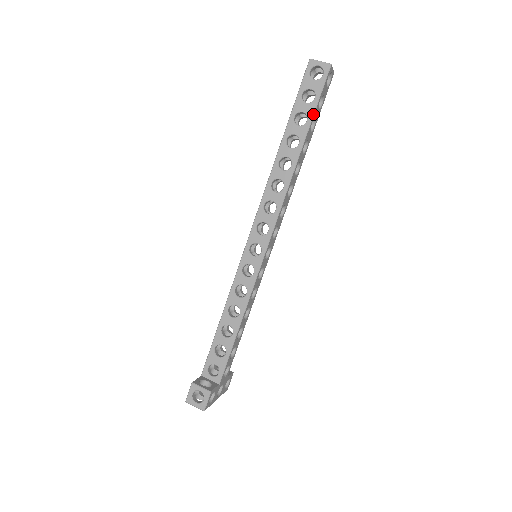
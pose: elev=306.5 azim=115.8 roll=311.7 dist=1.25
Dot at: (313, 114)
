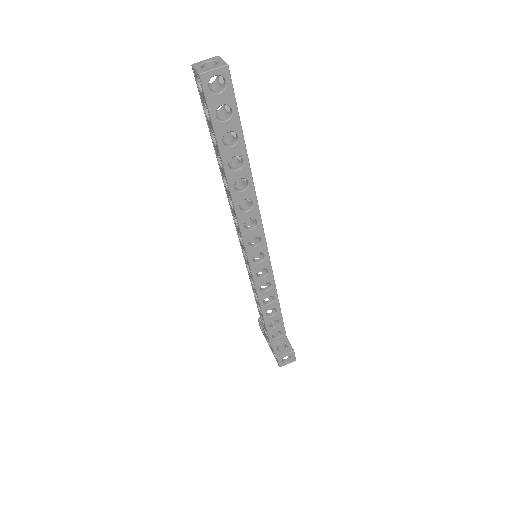
Dot at: (241, 127)
